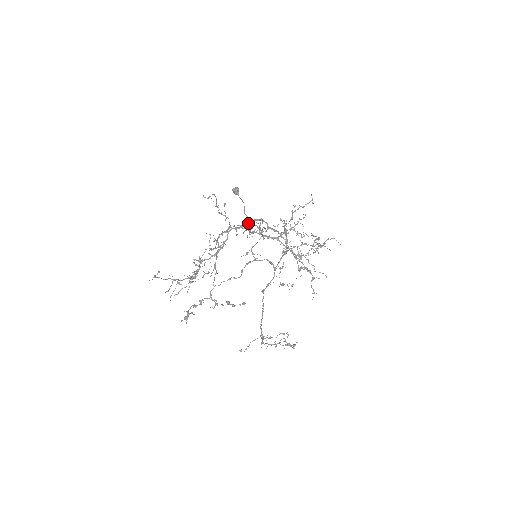
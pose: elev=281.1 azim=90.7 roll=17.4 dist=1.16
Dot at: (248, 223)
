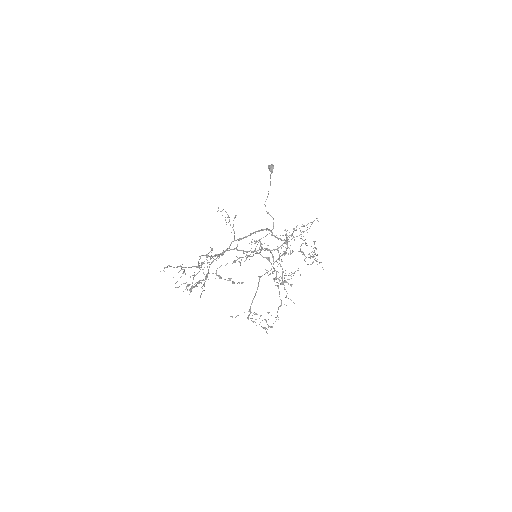
Dot at: (237, 257)
